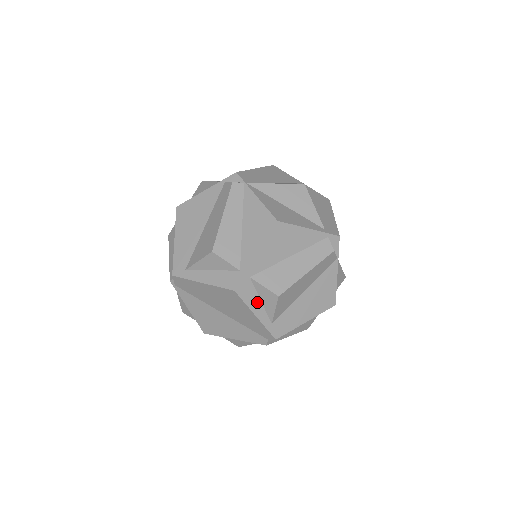
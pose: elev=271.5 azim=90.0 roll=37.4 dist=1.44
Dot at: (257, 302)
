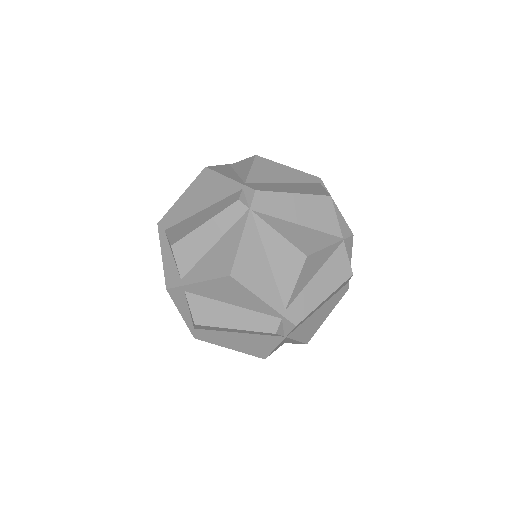
Dot at: (186, 308)
